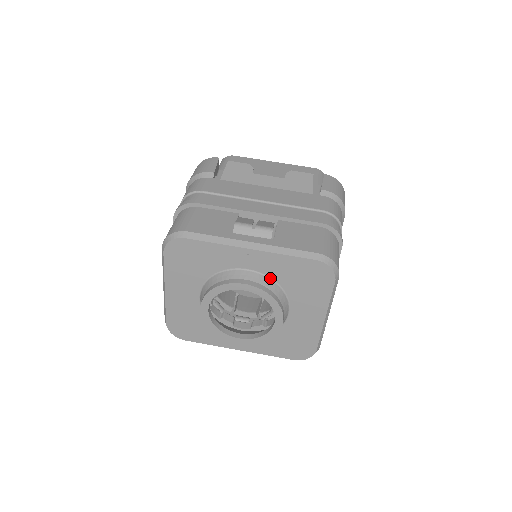
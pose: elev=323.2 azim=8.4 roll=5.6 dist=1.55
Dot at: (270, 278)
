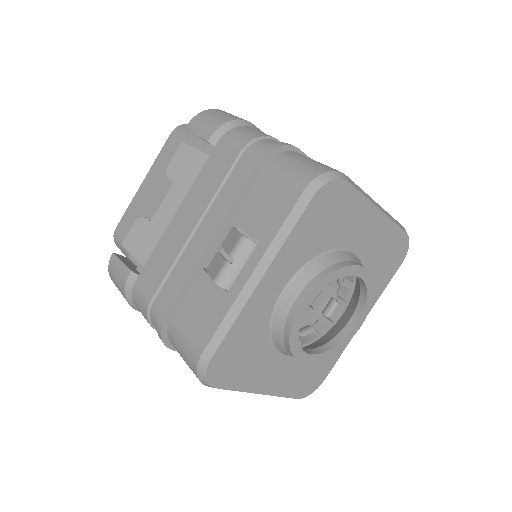
Dot at: (306, 265)
